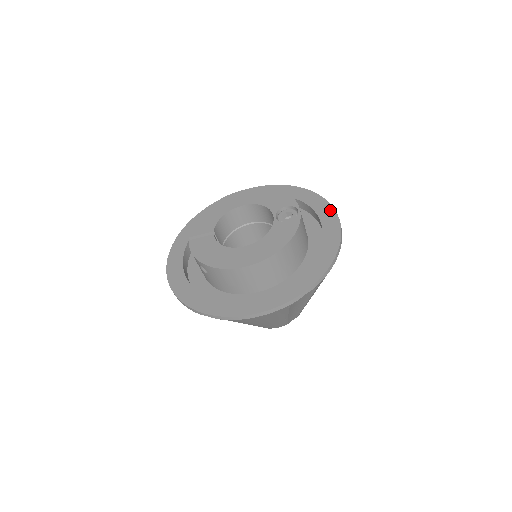
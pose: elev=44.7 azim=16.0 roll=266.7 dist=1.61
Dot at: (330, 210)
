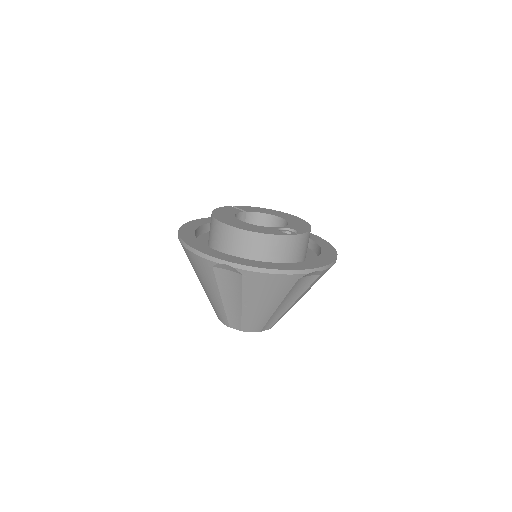
Dot at: (323, 263)
